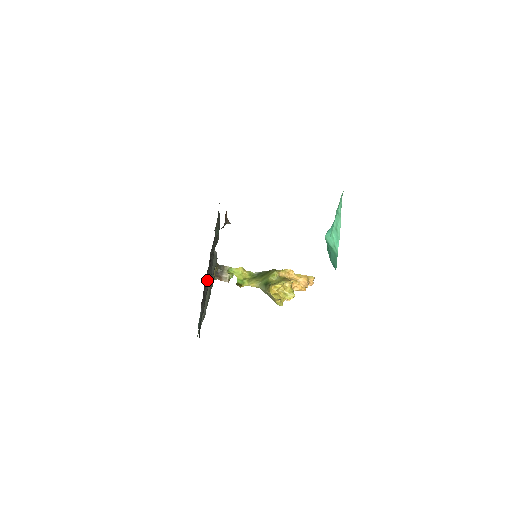
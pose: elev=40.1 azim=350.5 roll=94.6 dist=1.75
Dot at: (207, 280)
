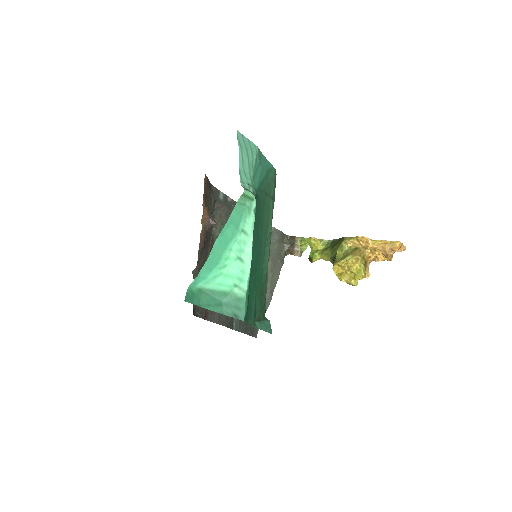
Dot at: occluded
